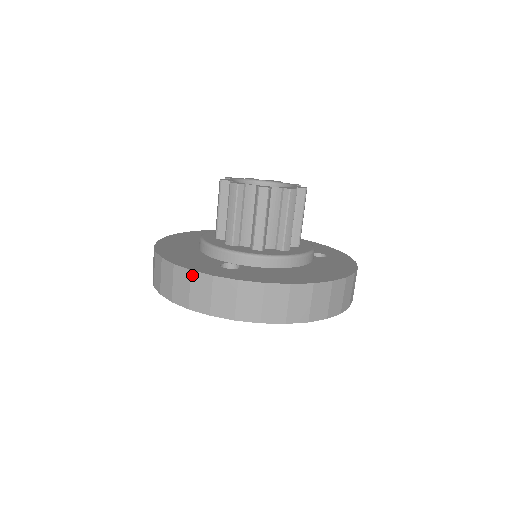
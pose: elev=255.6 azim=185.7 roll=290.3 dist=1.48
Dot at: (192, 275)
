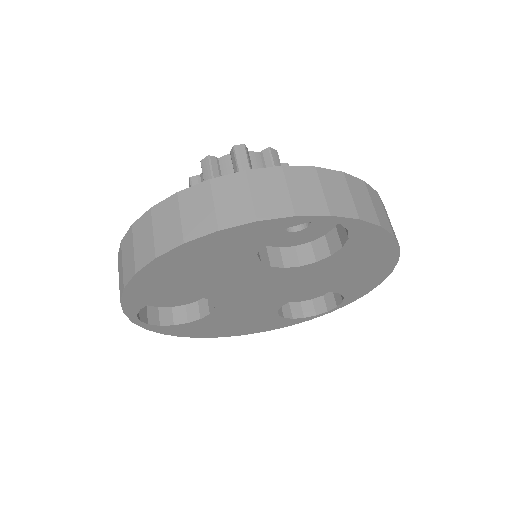
Dot at: (286, 171)
